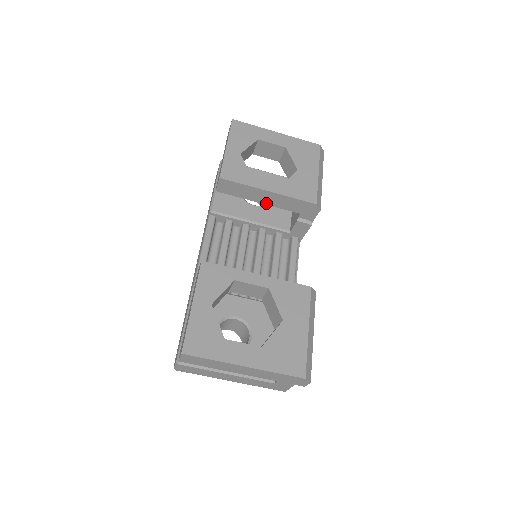
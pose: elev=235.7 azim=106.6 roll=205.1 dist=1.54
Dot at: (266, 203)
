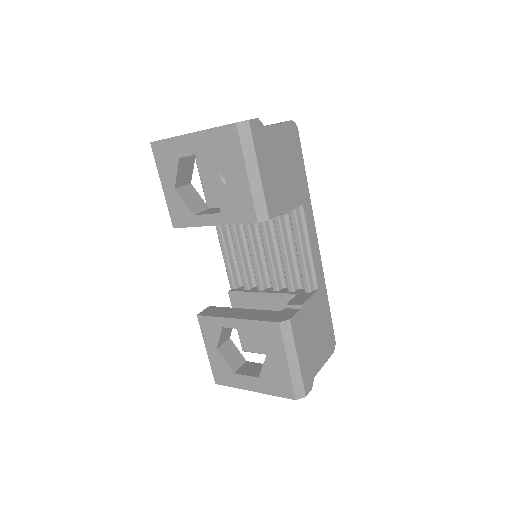
Dot at: occluded
